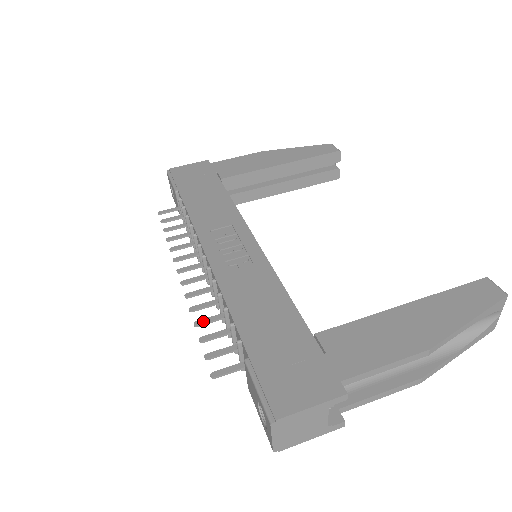
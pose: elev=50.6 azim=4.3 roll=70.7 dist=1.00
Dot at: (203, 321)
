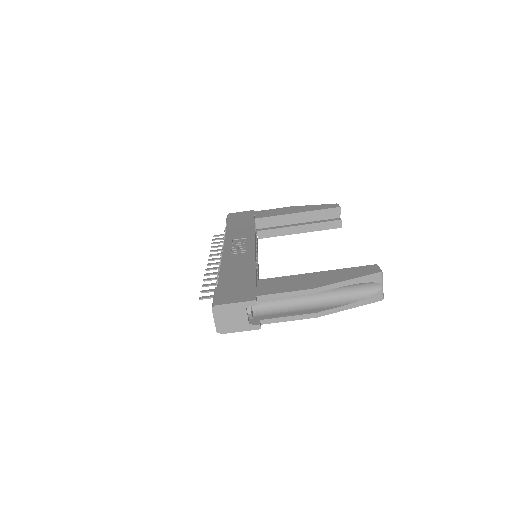
Dot at: (209, 279)
